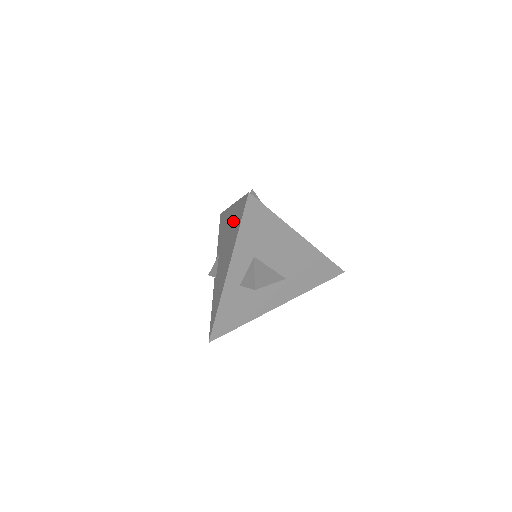
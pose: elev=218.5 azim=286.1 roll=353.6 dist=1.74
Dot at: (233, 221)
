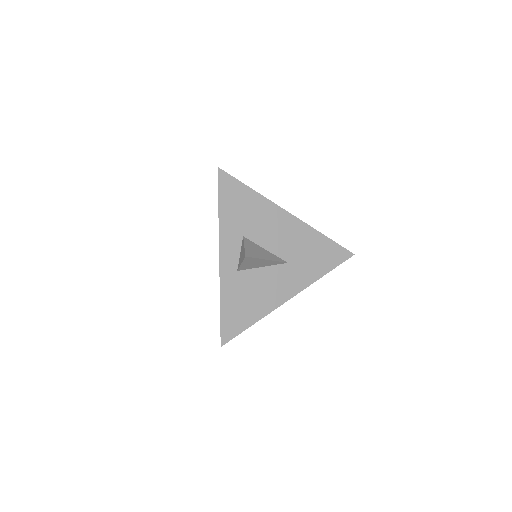
Dot at: occluded
